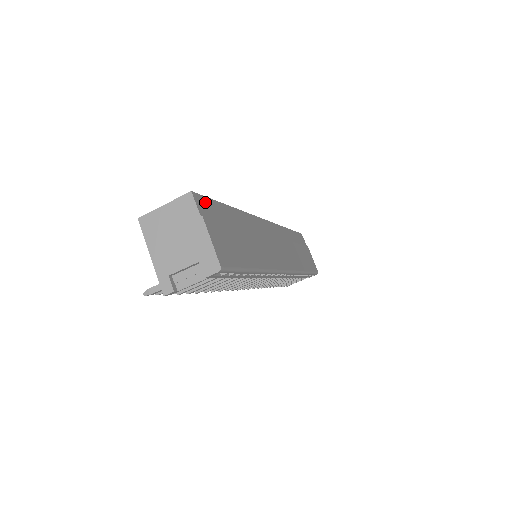
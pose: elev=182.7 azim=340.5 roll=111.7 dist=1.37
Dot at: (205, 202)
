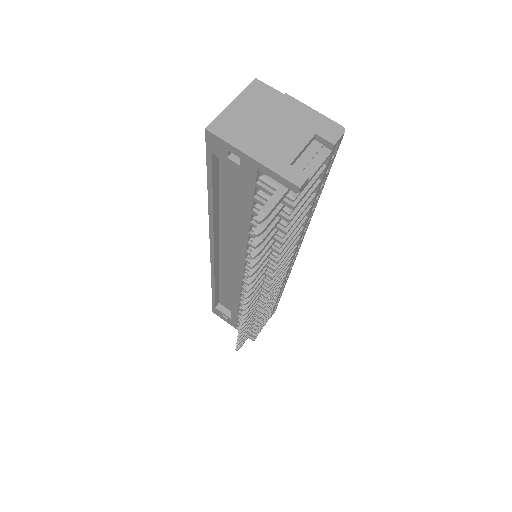
Dot at: occluded
